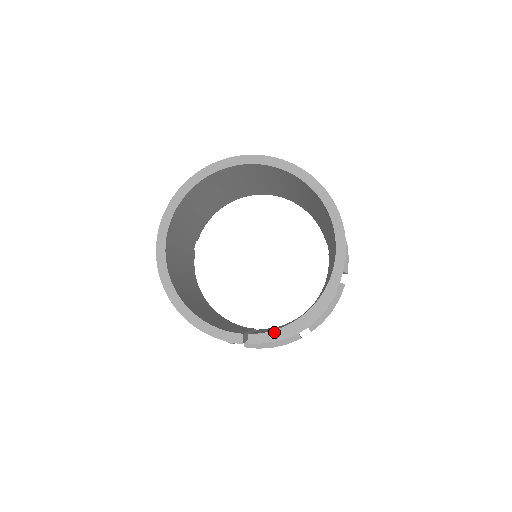
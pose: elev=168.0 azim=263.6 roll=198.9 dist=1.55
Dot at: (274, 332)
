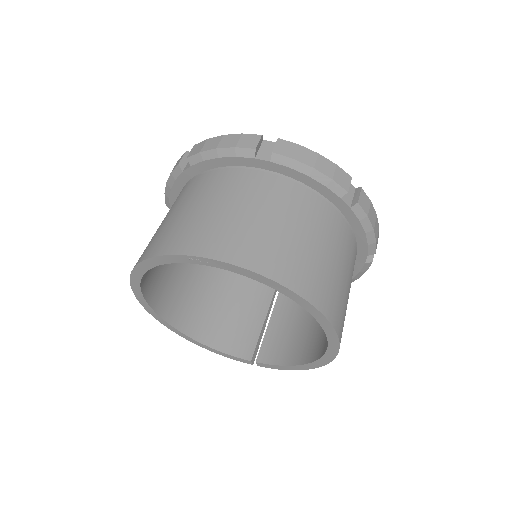
Dot at: (278, 366)
